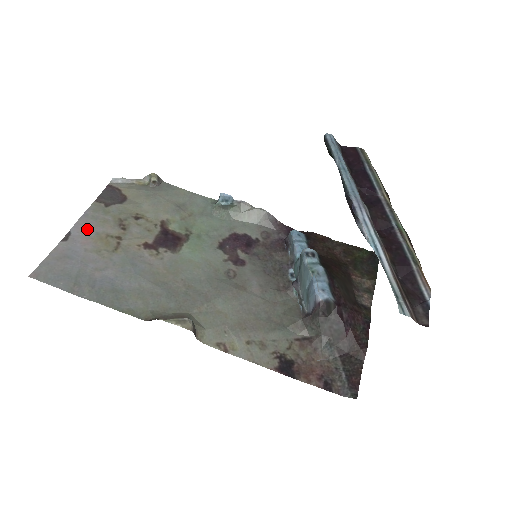
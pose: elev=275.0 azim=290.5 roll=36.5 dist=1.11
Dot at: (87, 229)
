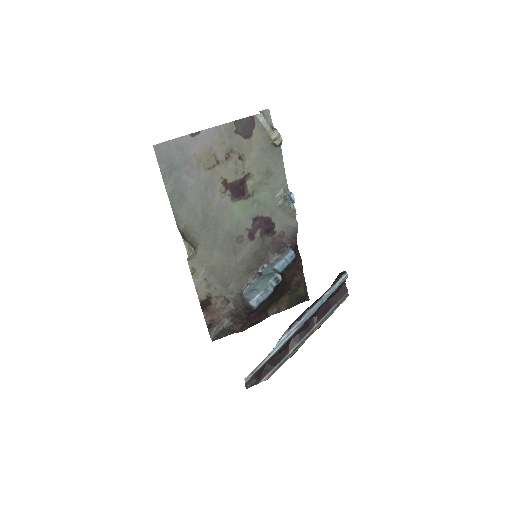
Dot at: (210, 140)
